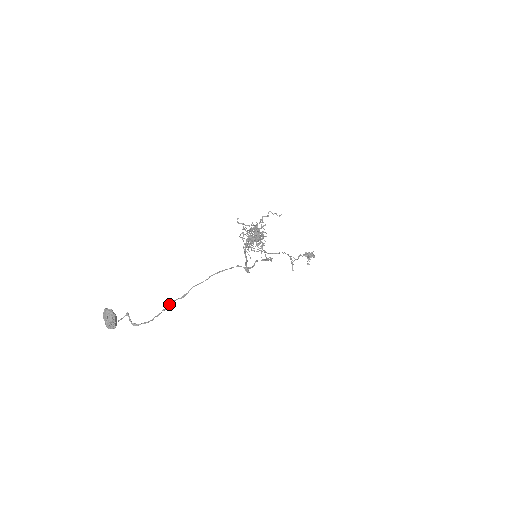
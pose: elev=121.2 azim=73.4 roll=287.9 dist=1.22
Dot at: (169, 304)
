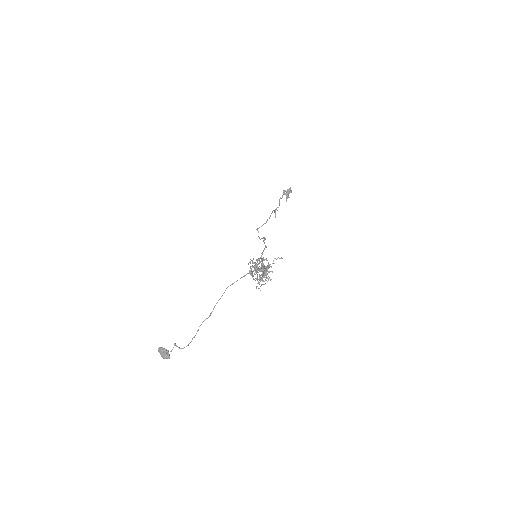
Dot at: occluded
